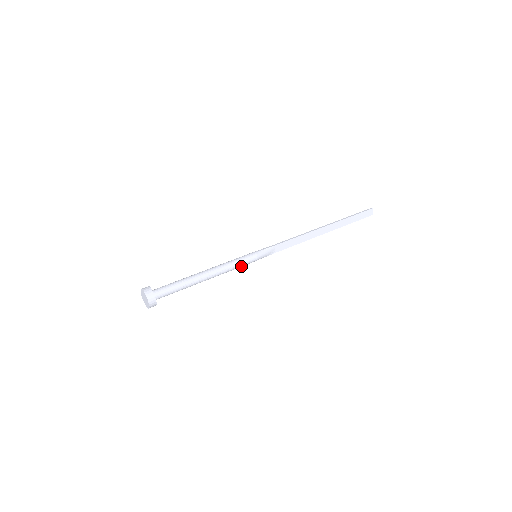
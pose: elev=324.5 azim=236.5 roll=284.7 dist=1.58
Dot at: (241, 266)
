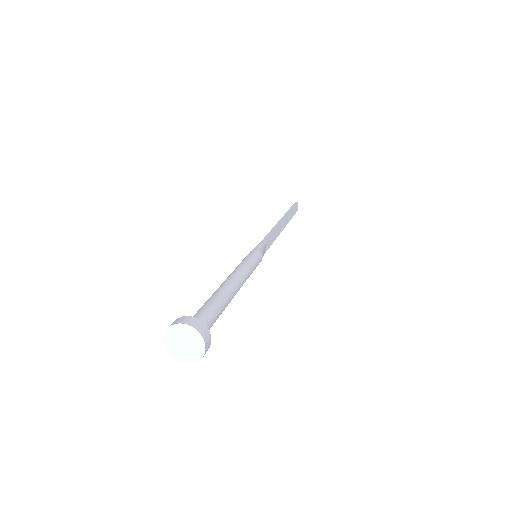
Dot at: occluded
